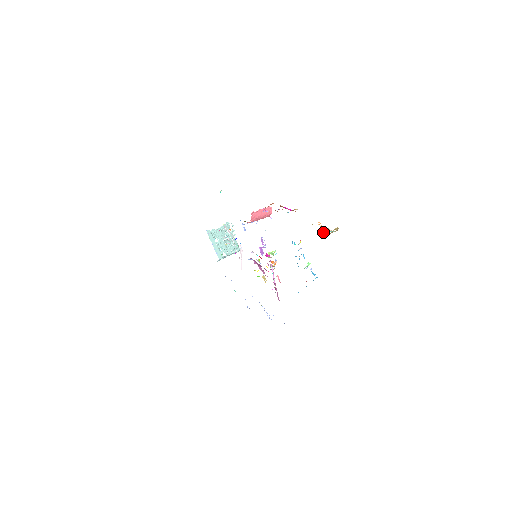
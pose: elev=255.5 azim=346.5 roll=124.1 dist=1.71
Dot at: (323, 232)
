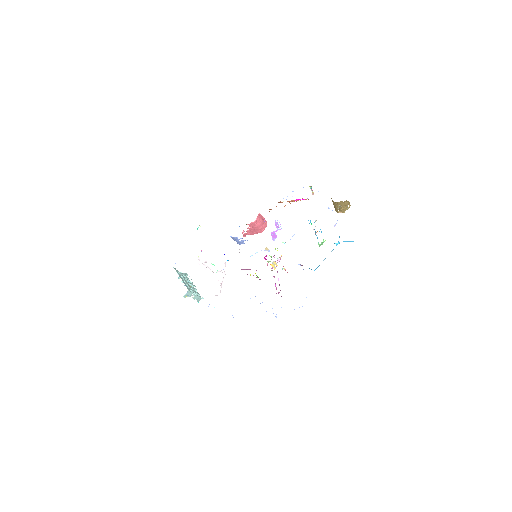
Dot at: (338, 208)
